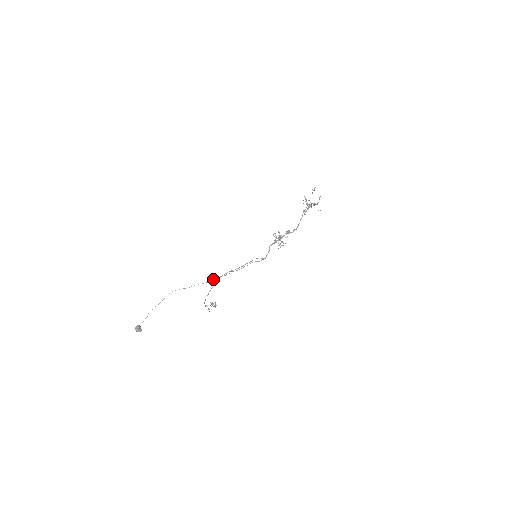
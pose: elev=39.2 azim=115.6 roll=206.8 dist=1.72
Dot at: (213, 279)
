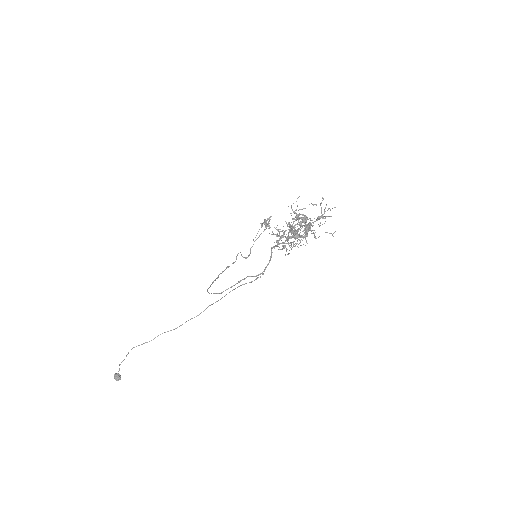
Dot at: (181, 325)
